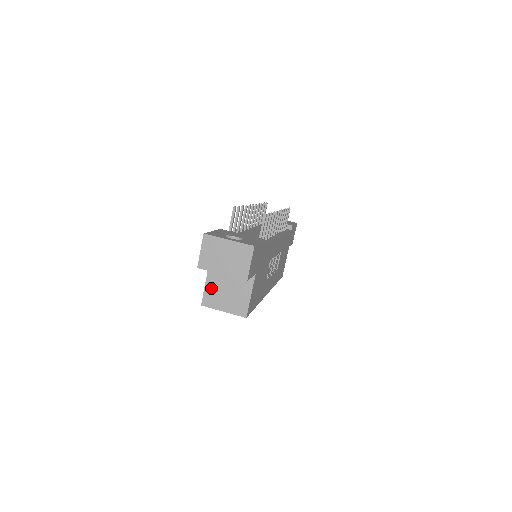
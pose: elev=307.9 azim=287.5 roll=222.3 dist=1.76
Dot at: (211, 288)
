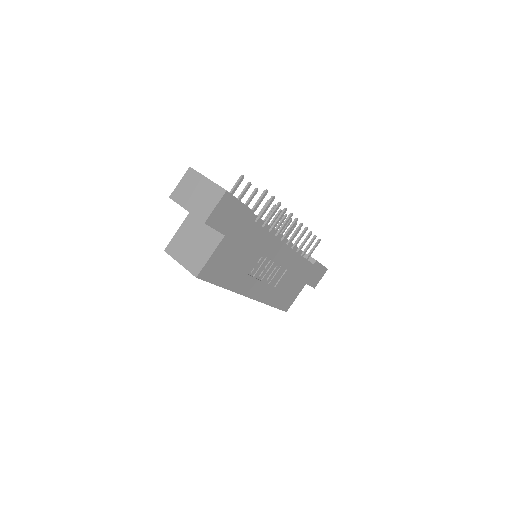
Dot at: (180, 236)
